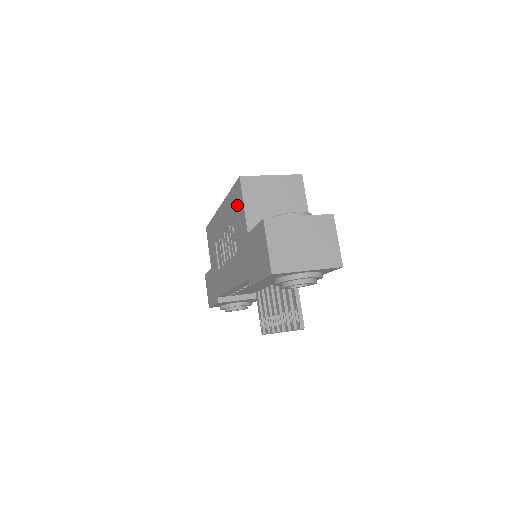
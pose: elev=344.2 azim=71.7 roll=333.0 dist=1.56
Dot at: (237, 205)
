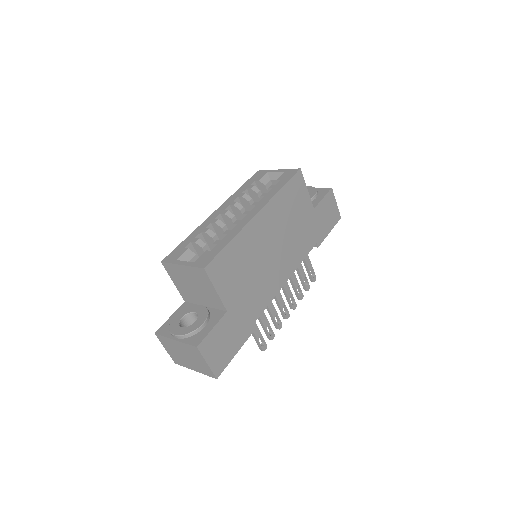
Dot at: occluded
